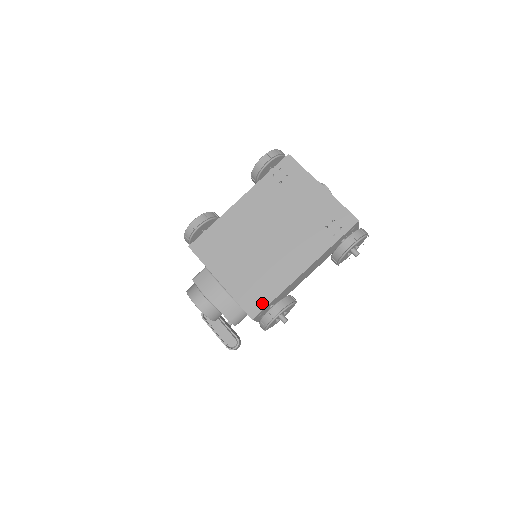
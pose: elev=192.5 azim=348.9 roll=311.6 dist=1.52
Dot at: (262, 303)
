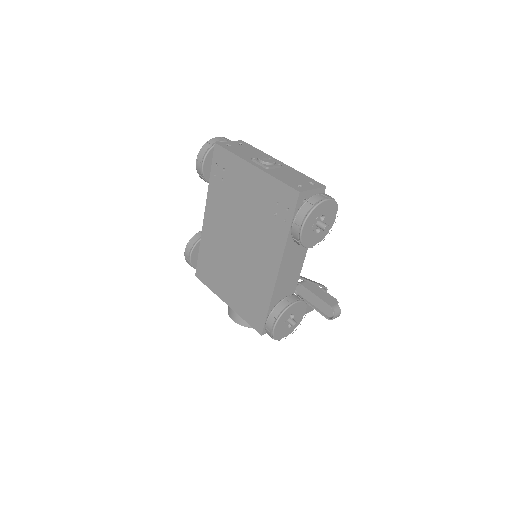
Dot at: (261, 317)
